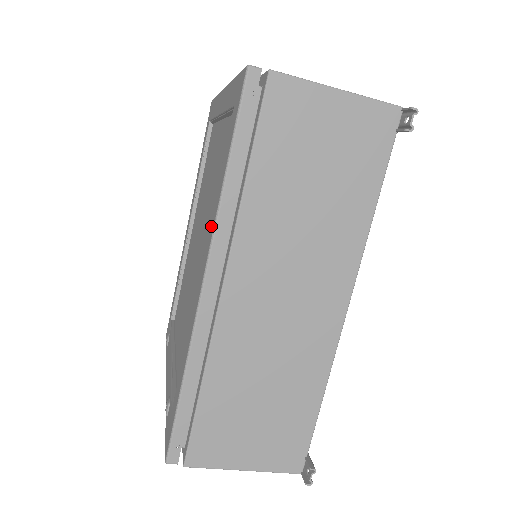
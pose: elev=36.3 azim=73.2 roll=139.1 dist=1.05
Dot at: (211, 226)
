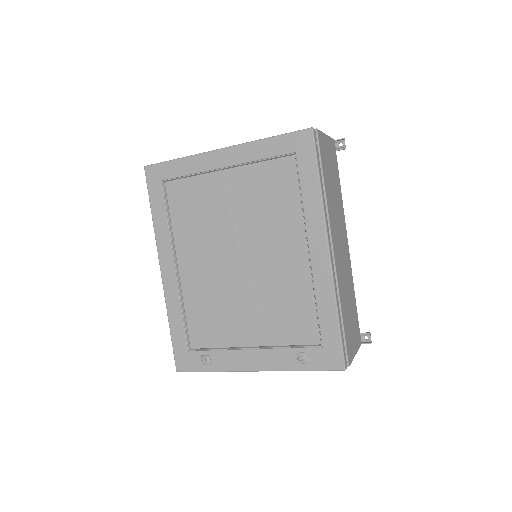
Dot at: (315, 220)
